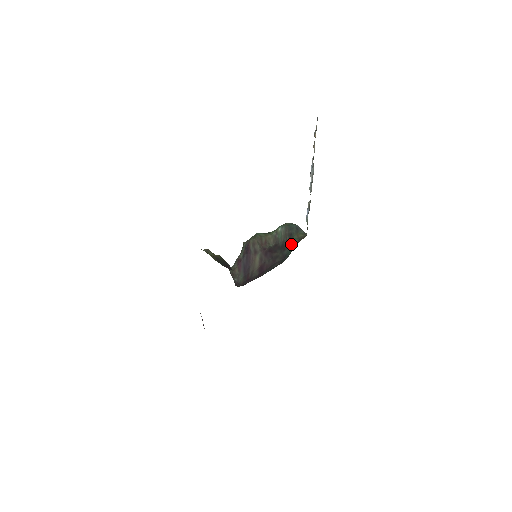
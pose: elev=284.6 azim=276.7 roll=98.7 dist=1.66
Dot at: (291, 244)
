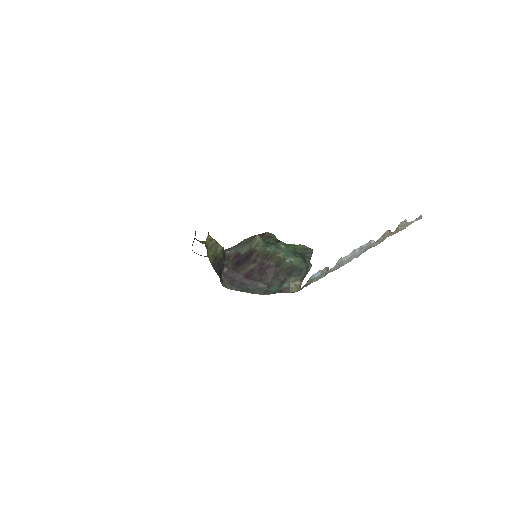
Dot at: (282, 282)
